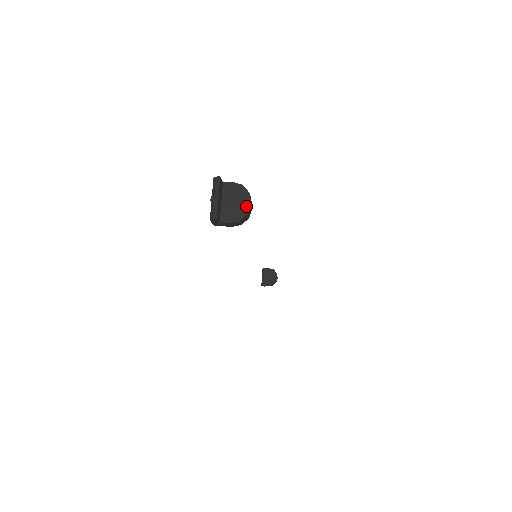
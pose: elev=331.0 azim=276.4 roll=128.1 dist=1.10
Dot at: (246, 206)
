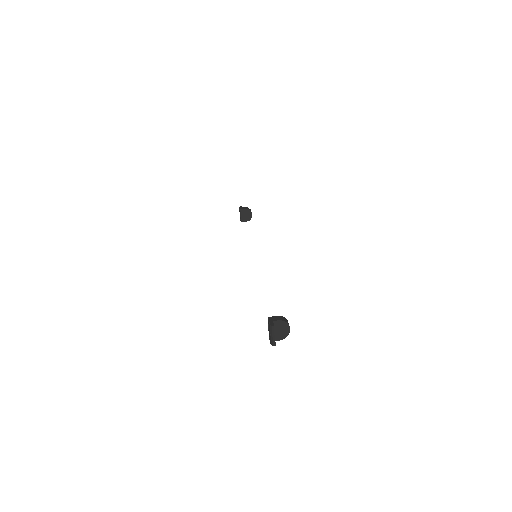
Dot at: (288, 331)
